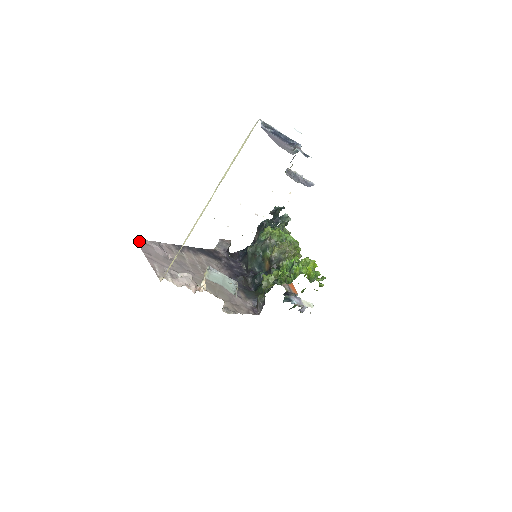
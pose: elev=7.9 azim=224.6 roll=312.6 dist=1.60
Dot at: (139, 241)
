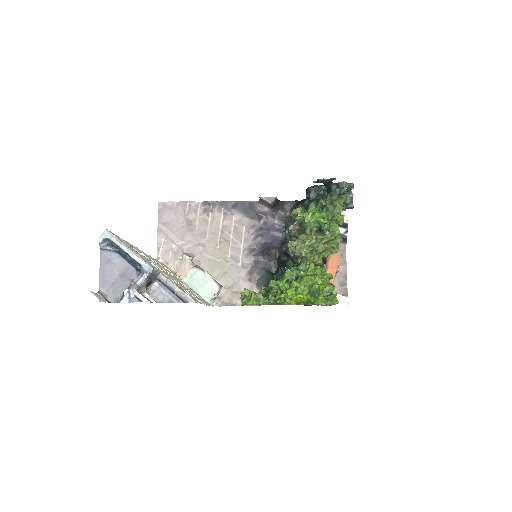
Dot at: (161, 204)
